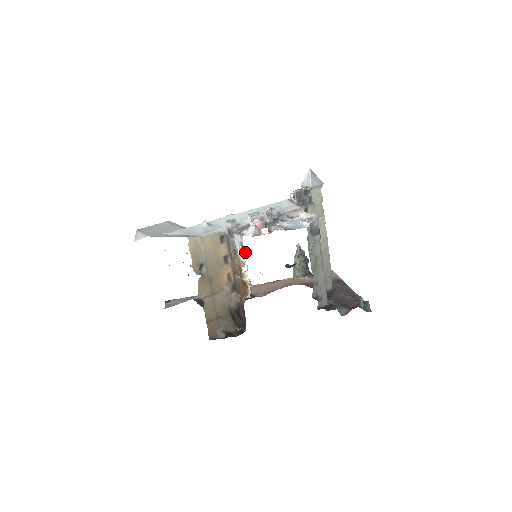
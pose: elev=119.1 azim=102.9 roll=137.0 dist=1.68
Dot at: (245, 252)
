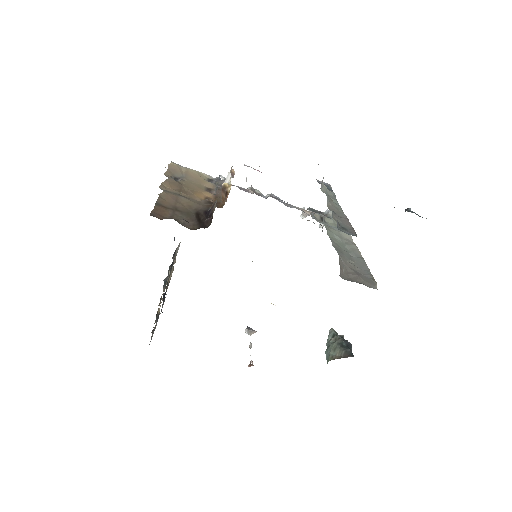
Dot at: (233, 174)
